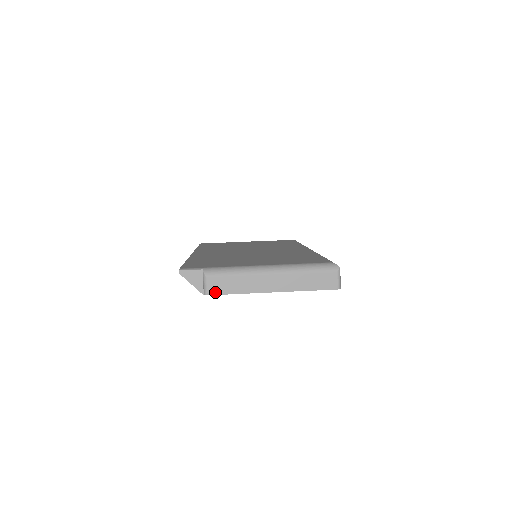
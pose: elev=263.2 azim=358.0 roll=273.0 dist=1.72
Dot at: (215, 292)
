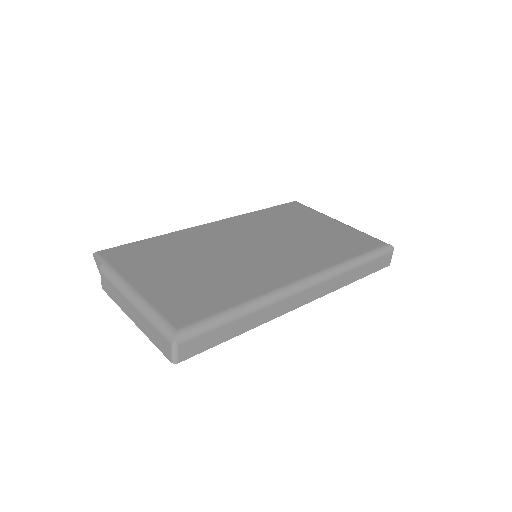
Dot at: (105, 289)
